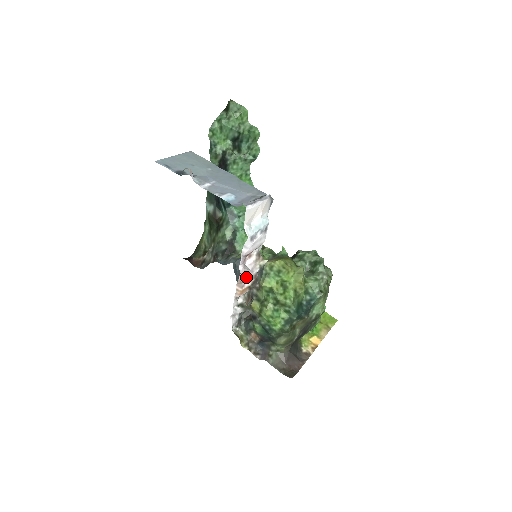
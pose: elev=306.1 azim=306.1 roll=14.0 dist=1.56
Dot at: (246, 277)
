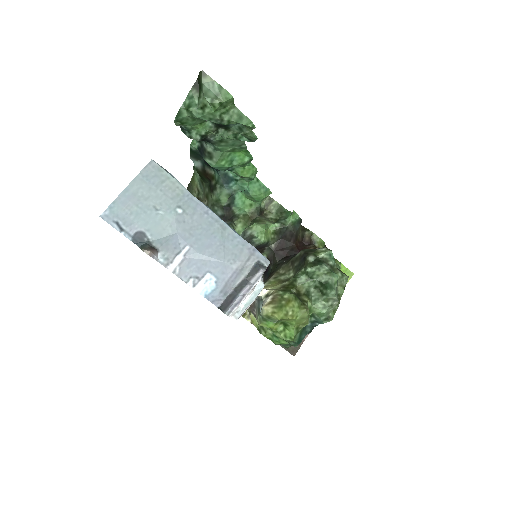
Dot at: occluded
